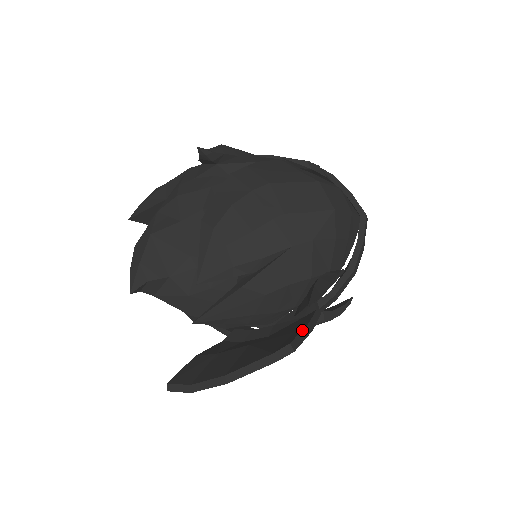
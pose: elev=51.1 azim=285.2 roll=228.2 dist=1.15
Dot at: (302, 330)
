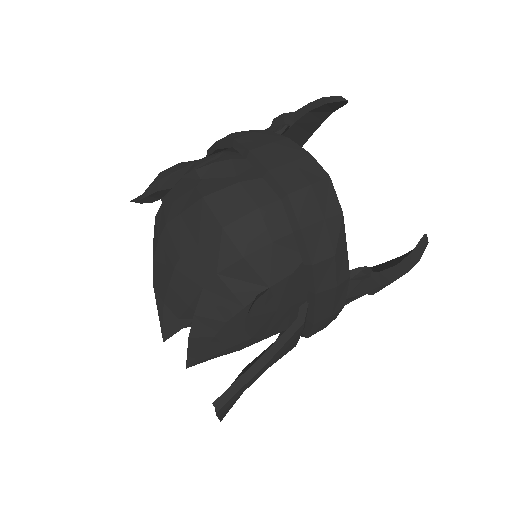
Dot at: (244, 373)
